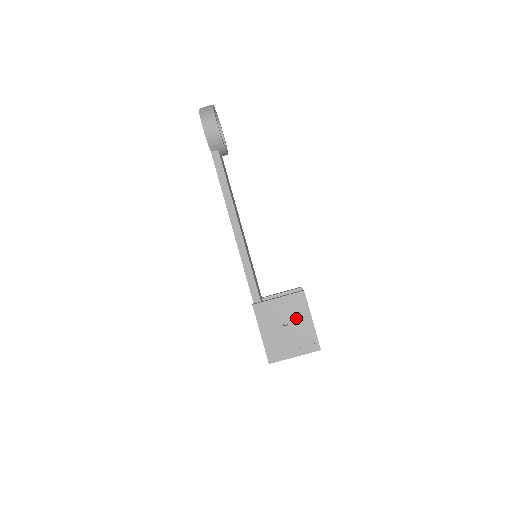
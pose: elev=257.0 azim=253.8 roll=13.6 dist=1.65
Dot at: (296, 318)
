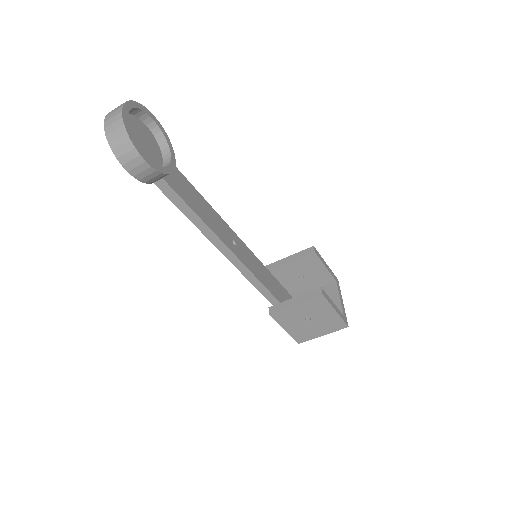
Dot at: (318, 314)
